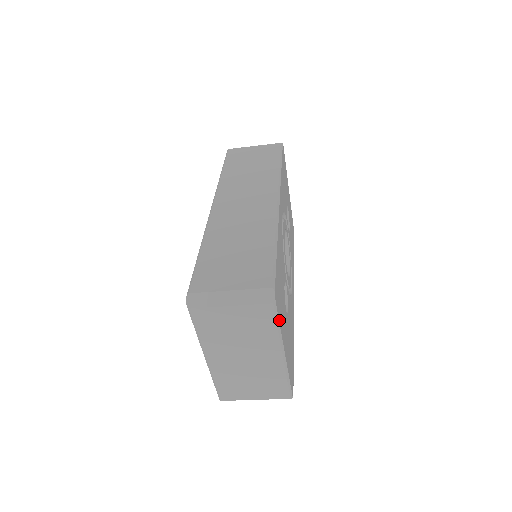
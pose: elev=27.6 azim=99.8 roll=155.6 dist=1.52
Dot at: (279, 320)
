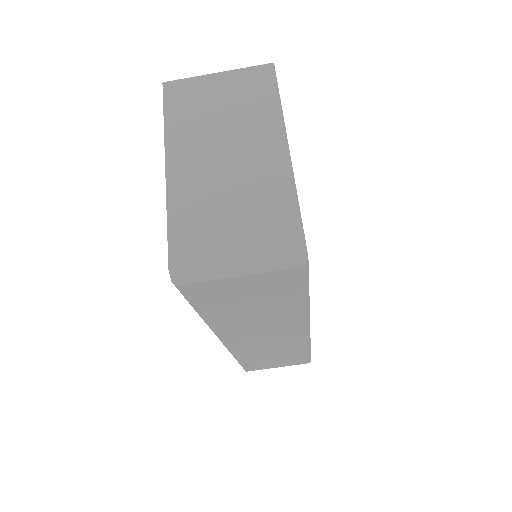
Dot at: (279, 96)
